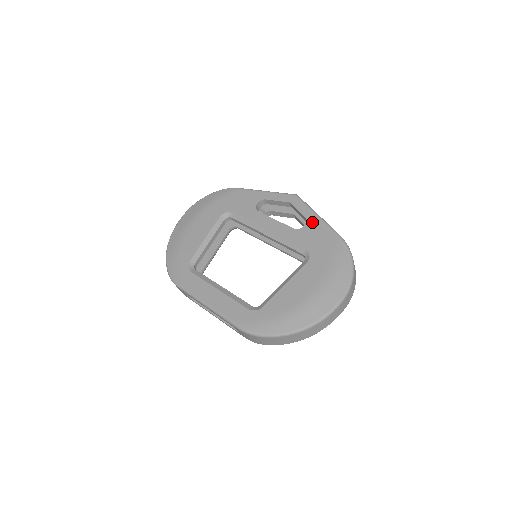
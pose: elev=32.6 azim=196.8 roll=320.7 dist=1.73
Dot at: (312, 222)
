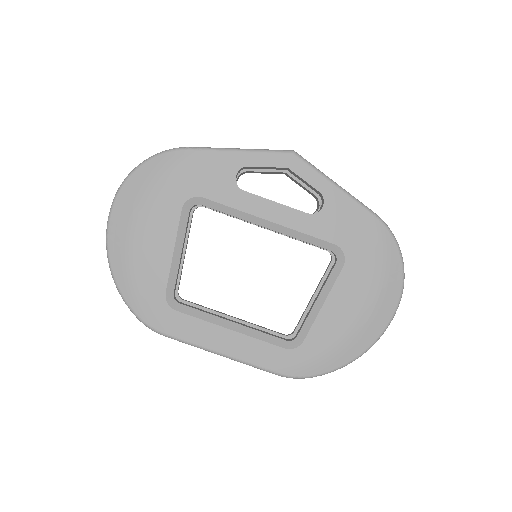
Dot at: (333, 199)
